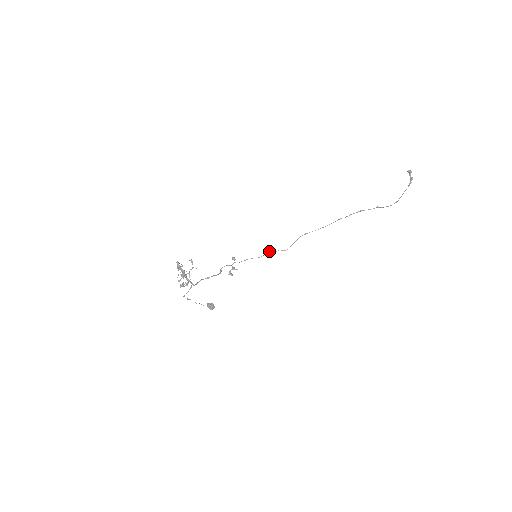
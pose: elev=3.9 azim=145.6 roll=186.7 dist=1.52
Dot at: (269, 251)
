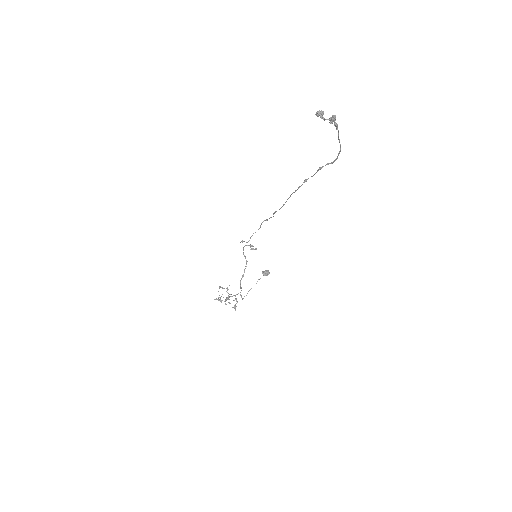
Dot at: (261, 224)
